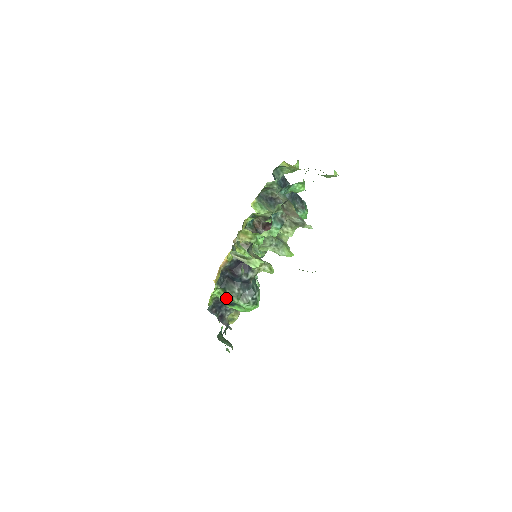
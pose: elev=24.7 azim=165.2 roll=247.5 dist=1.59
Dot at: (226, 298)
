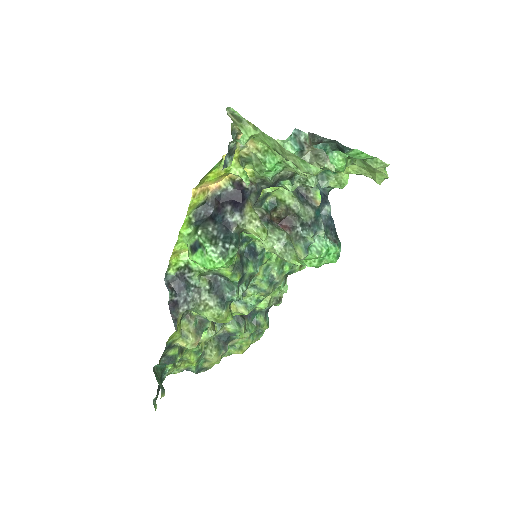
Dot at: (194, 236)
